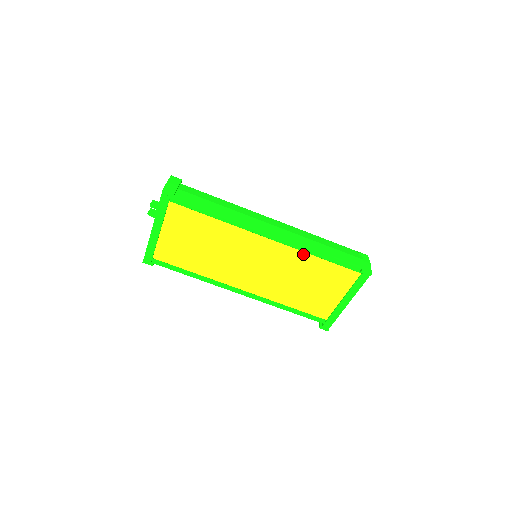
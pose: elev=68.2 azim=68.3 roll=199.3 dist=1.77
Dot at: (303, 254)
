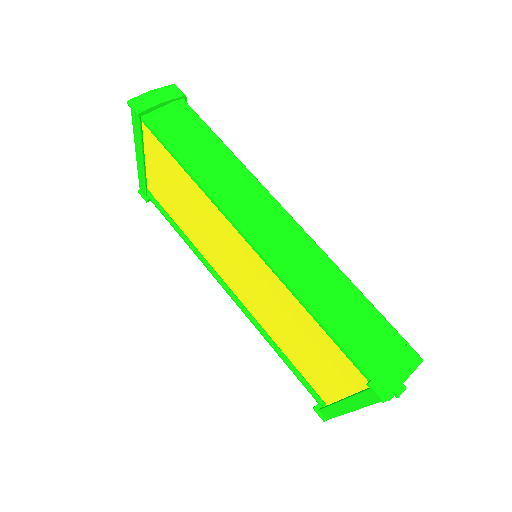
Dot at: occluded
